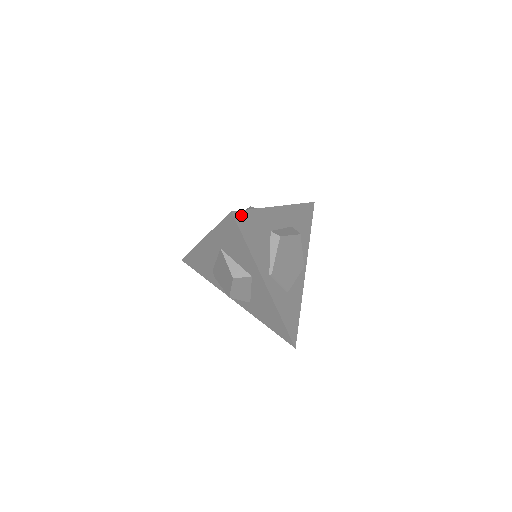
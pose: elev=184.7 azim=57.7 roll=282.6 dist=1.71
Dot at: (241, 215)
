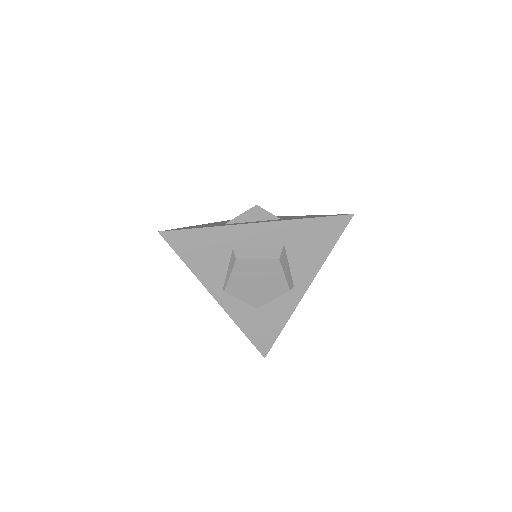
Dot at: (176, 234)
